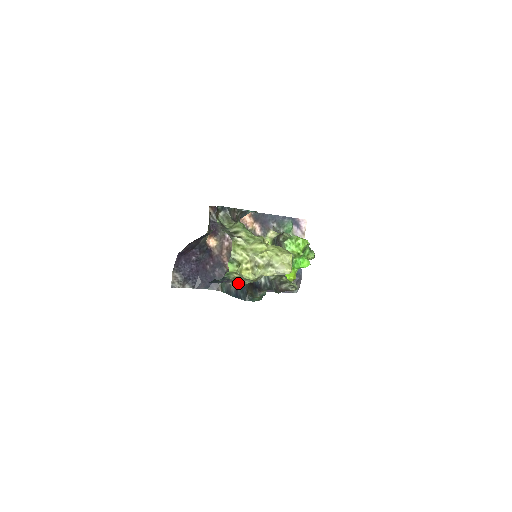
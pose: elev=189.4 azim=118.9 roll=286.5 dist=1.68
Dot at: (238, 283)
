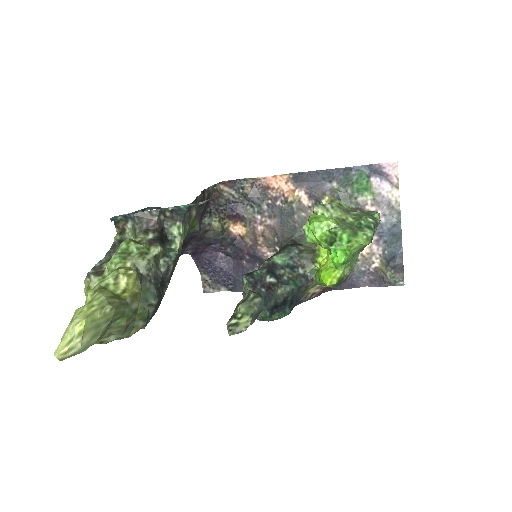
Dot at: occluded
